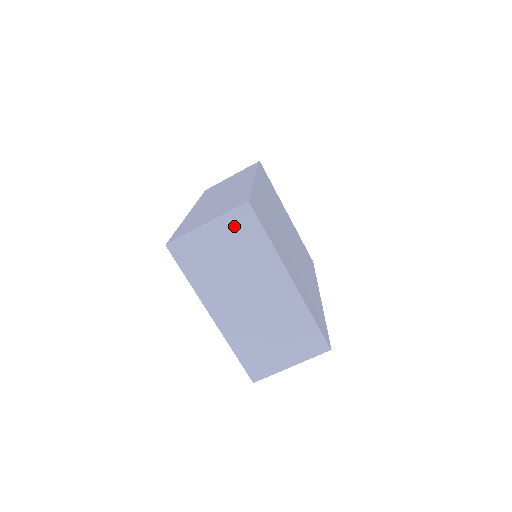
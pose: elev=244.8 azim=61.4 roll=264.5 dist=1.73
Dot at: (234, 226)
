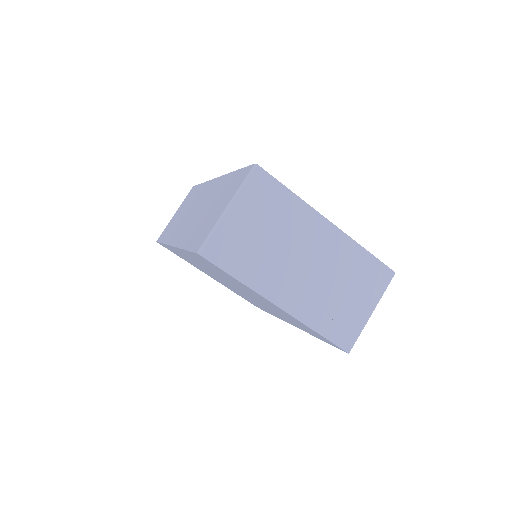
Dot at: (254, 196)
